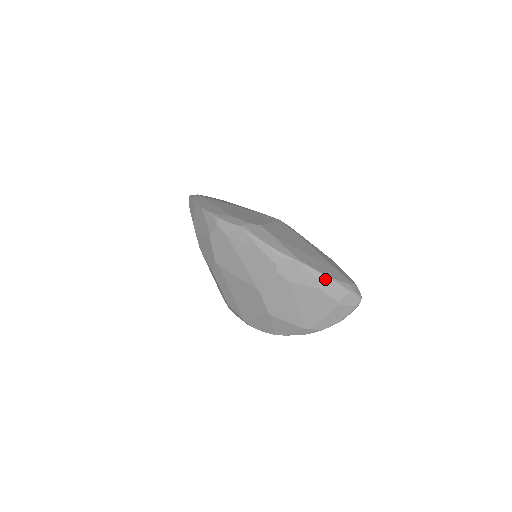
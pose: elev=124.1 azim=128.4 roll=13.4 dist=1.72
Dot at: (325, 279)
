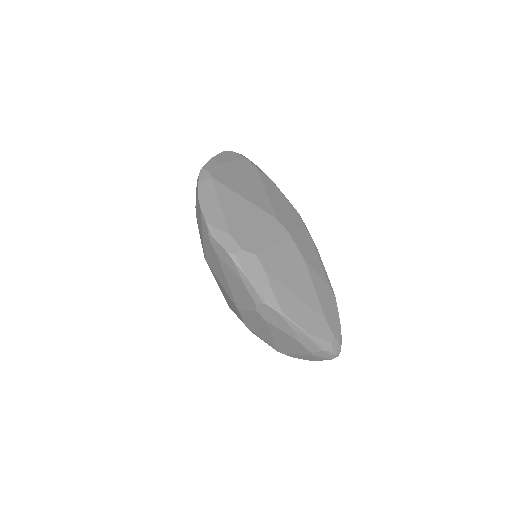
Dot at: (303, 334)
